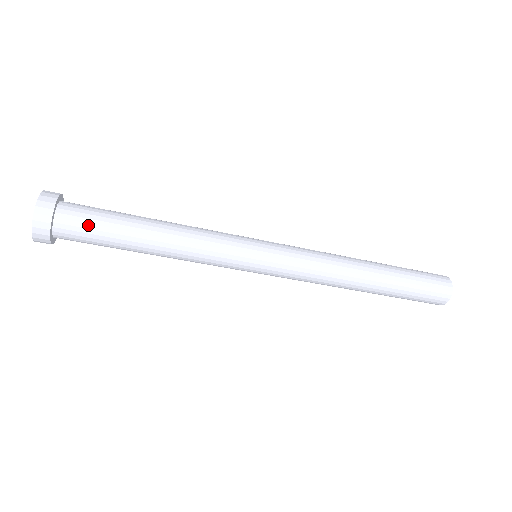
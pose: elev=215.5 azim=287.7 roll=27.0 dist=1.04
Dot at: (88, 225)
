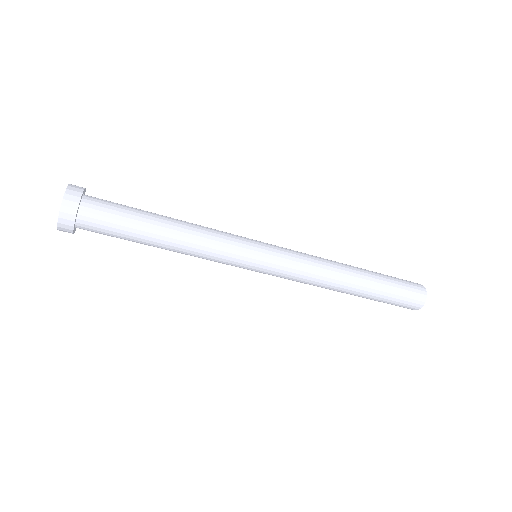
Dot at: (108, 223)
